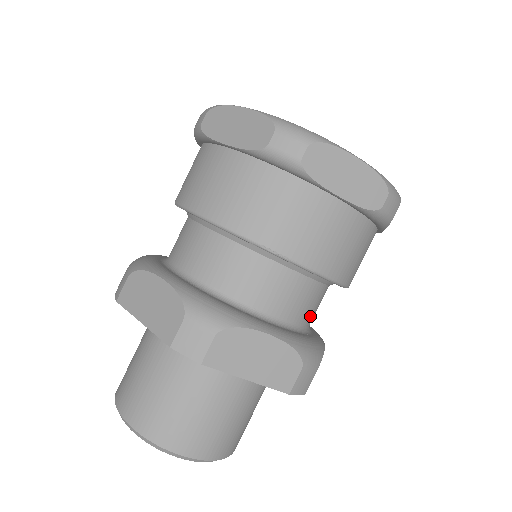
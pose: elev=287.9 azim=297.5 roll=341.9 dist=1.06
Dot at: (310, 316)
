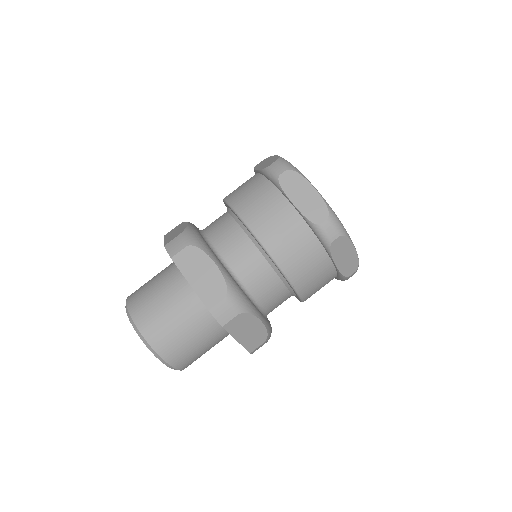
Dot at: occluded
